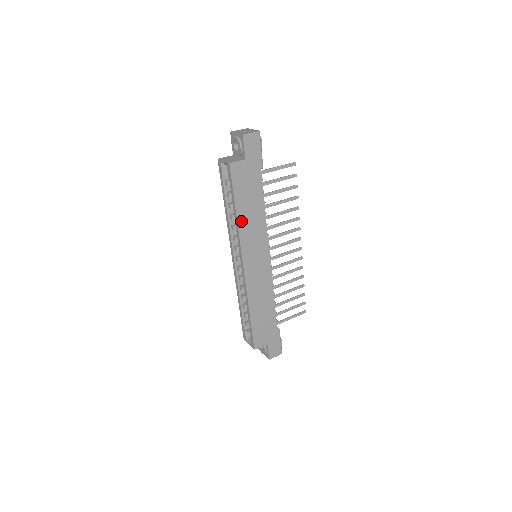
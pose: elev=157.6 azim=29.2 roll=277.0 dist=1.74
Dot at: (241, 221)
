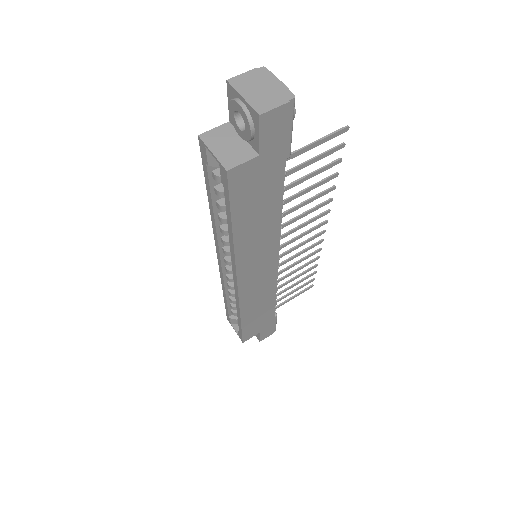
Dot at: (240, 240)
